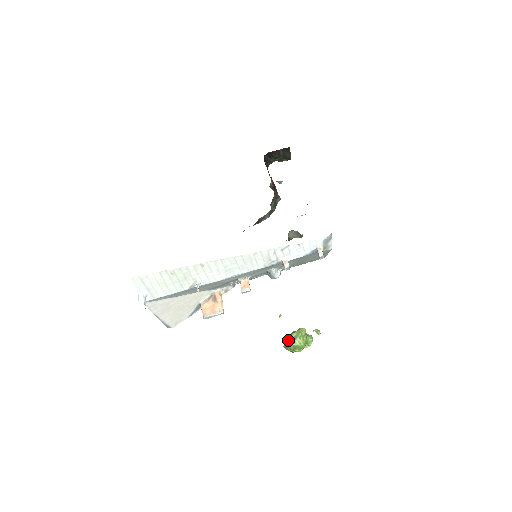
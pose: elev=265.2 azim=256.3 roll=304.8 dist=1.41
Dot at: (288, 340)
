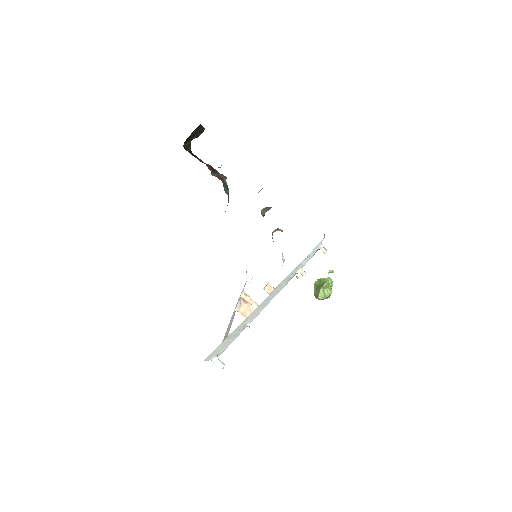
Dot at: (321, 299)
